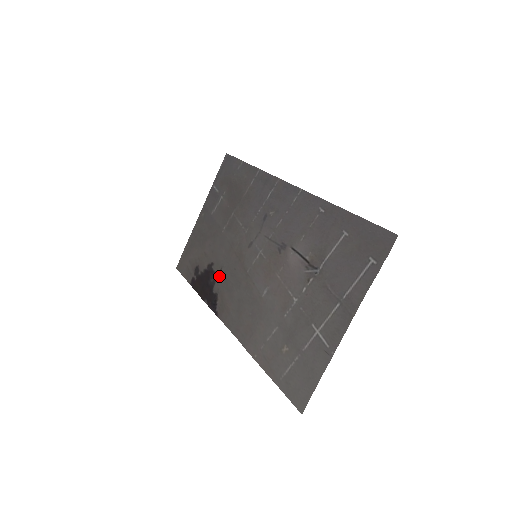
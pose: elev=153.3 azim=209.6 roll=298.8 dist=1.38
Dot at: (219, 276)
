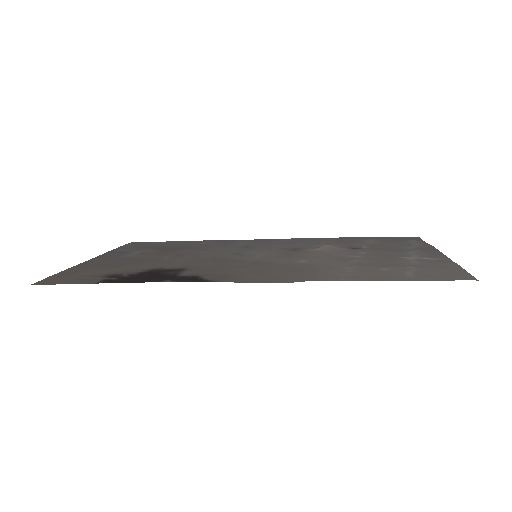
Dot at: (187, 269)
